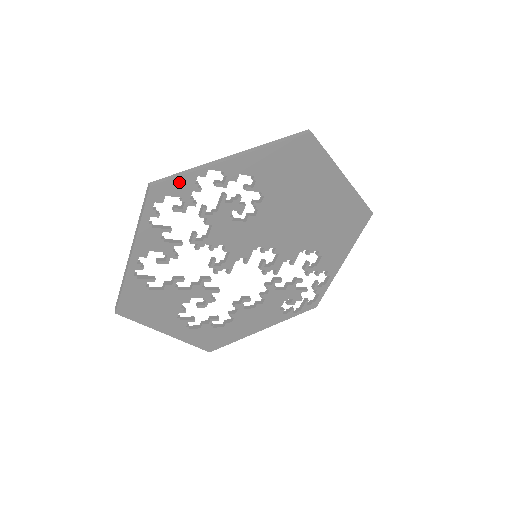
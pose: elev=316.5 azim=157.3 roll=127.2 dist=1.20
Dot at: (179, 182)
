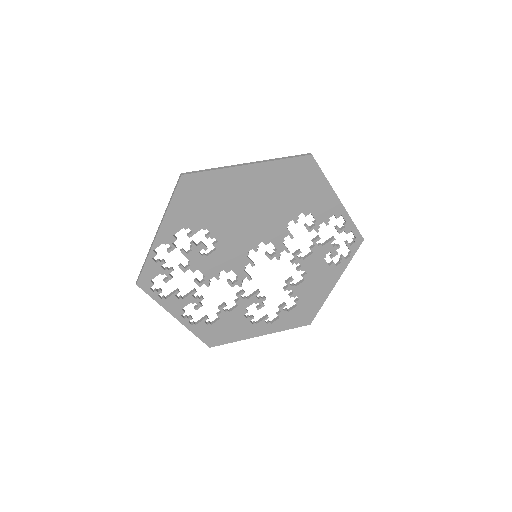
Dot at: (147, 270)
